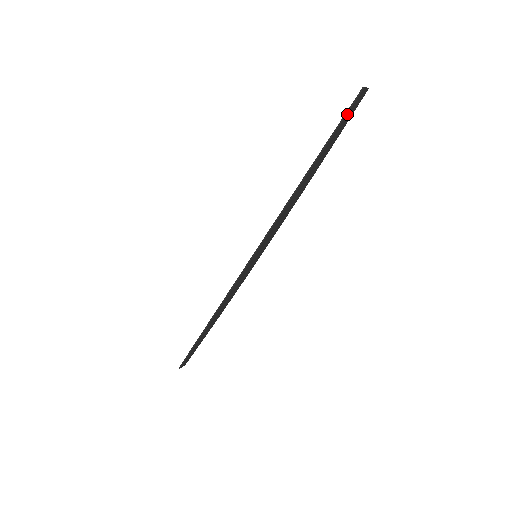
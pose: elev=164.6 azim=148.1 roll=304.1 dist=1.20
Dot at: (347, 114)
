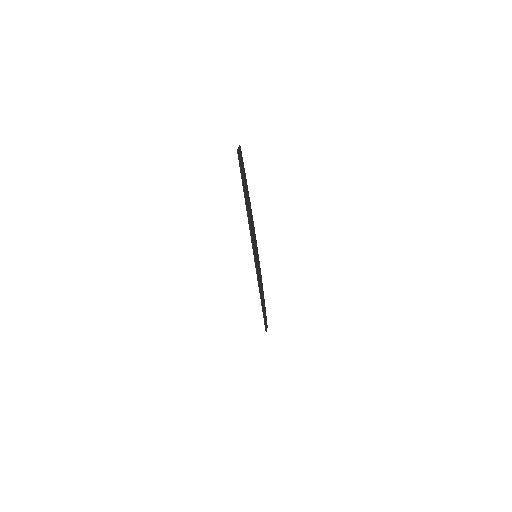
Dot at: (241, 167)
